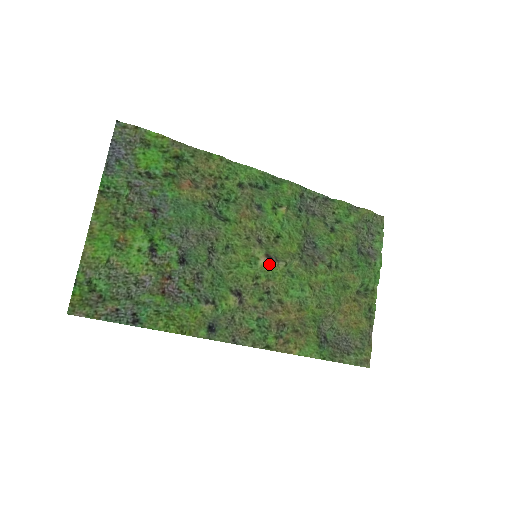
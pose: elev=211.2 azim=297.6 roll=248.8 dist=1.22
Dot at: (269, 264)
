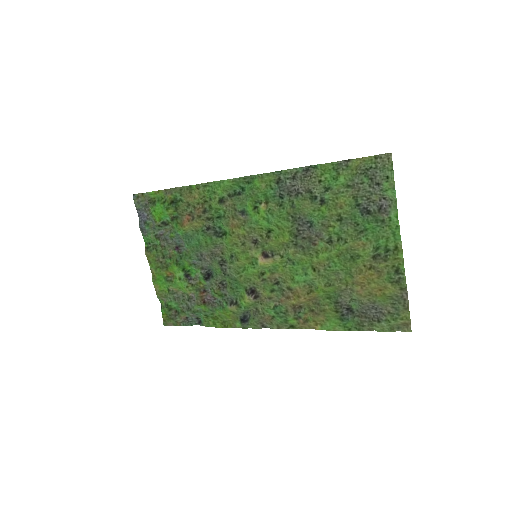
Dot at: (266, 262)
